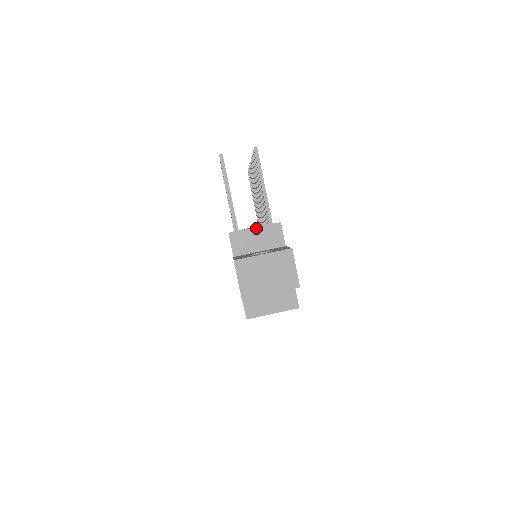
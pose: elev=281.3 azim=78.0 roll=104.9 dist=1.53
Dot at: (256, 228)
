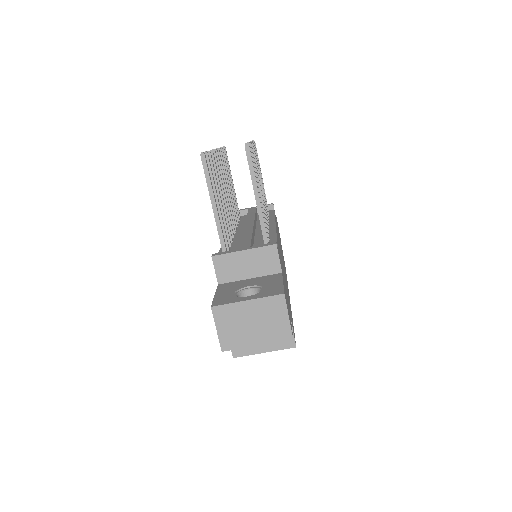
Dot at: (245, 251)
